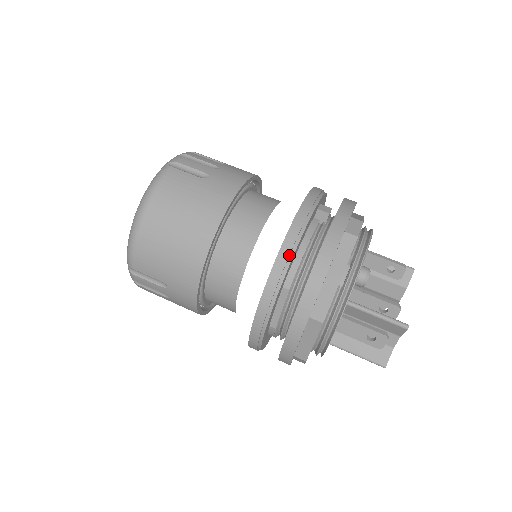
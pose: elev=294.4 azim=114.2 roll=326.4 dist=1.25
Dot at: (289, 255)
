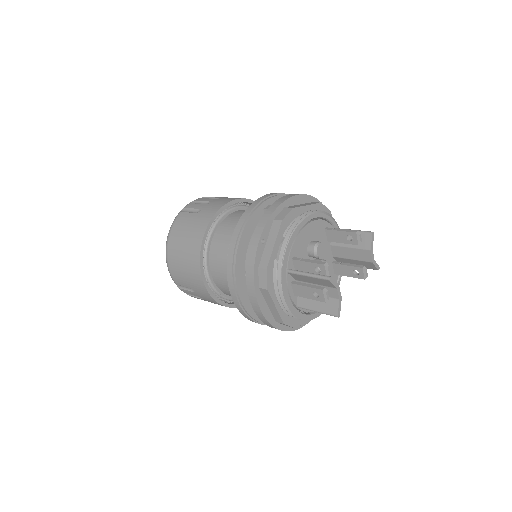
Dot at: (235, 247)
